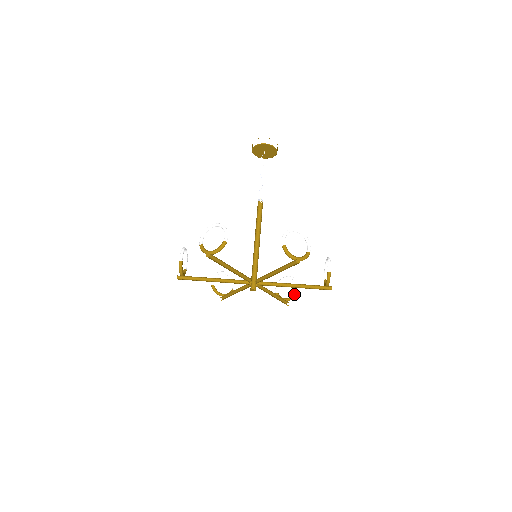
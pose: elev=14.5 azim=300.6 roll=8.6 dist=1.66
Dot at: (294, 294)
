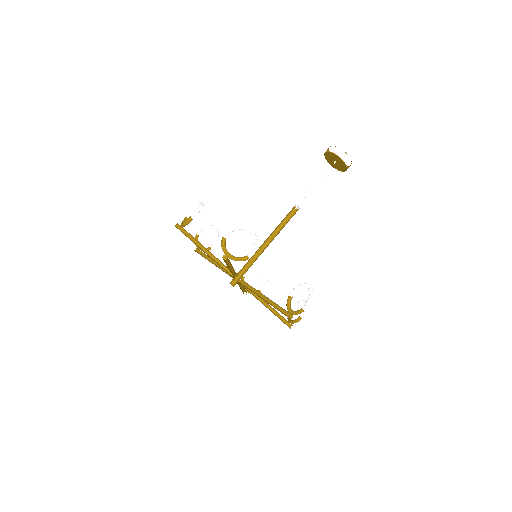
Dot at: occluded
